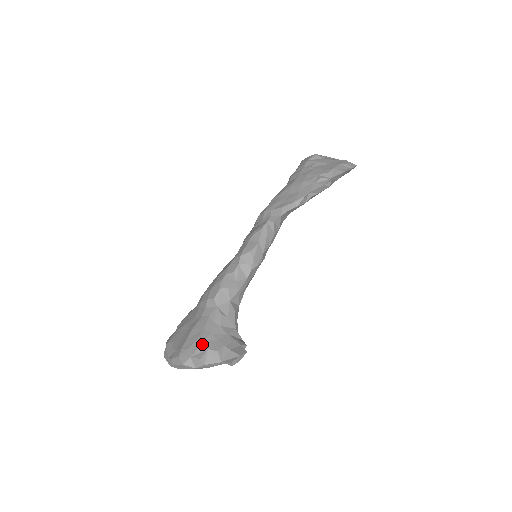
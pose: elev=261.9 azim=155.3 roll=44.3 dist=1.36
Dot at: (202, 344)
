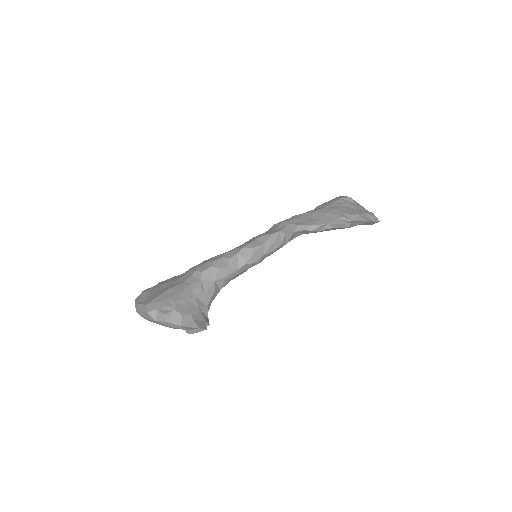
Dot at: (172, 303)
